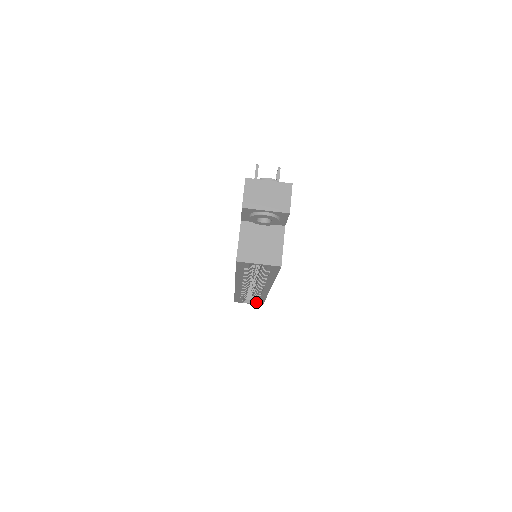
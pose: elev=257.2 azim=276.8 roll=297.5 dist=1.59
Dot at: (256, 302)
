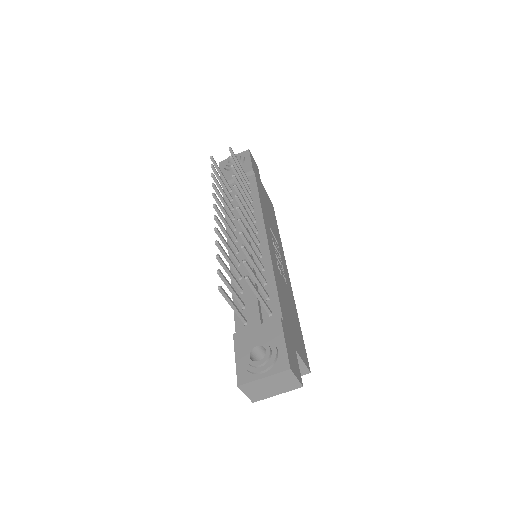
Dot at: occluded
